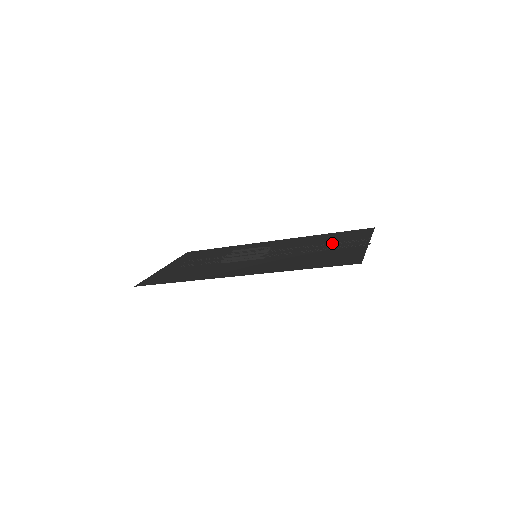
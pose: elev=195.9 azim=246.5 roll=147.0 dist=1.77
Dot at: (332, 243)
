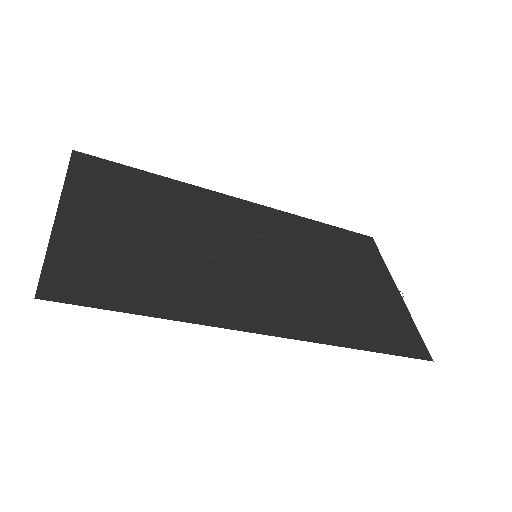
Dot at: (351, 266)
